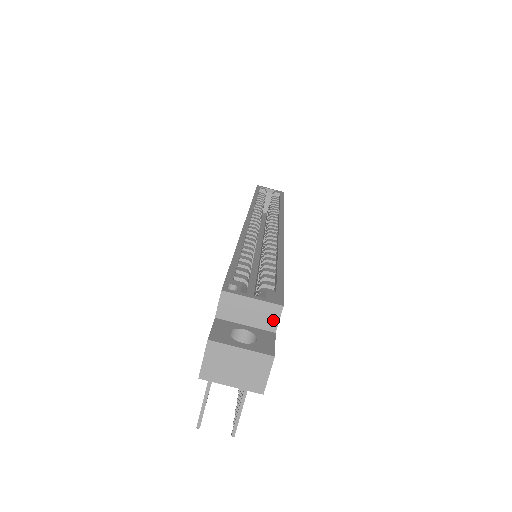
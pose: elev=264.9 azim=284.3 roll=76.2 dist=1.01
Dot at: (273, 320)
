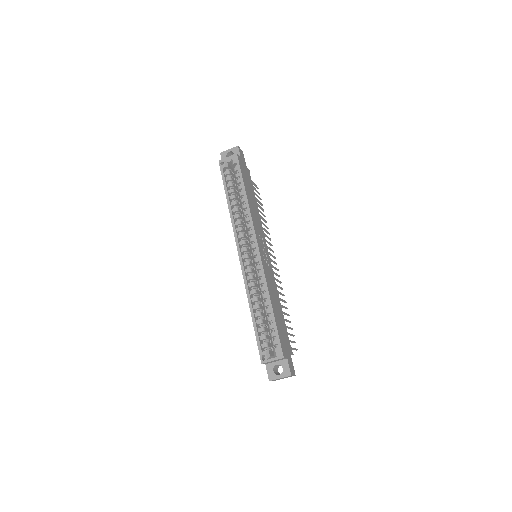
Dot at: (284, 359)
